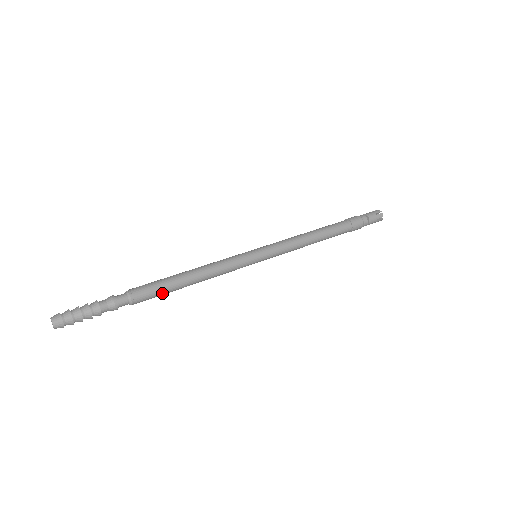
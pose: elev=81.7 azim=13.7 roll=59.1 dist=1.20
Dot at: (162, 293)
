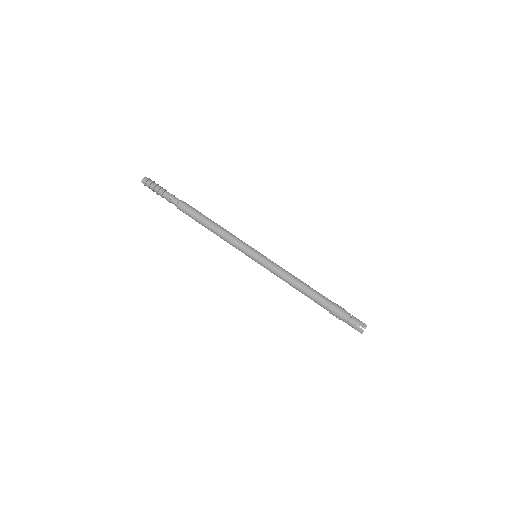
Dot at: (194, 215)
